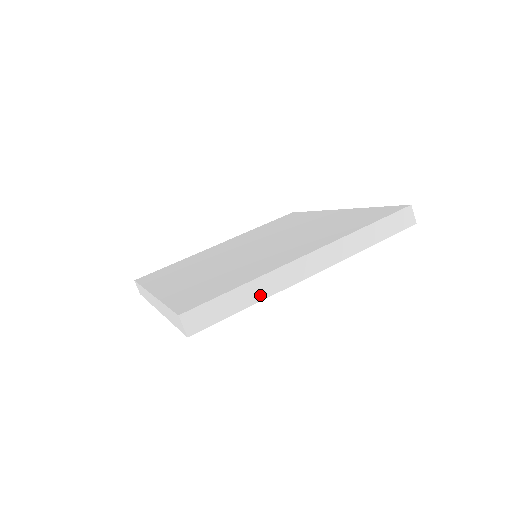
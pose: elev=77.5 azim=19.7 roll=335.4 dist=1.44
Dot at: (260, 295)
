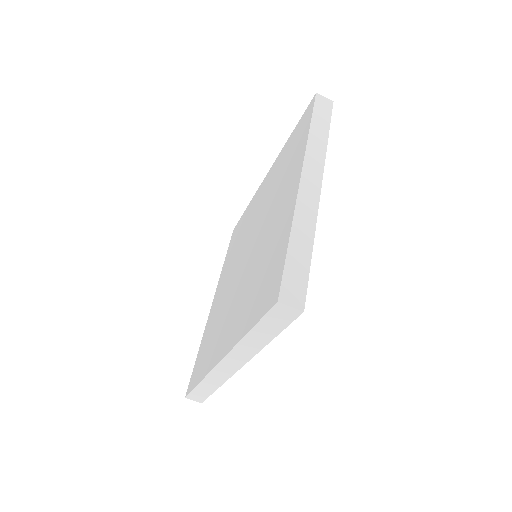
Dot at: (216, 384)
